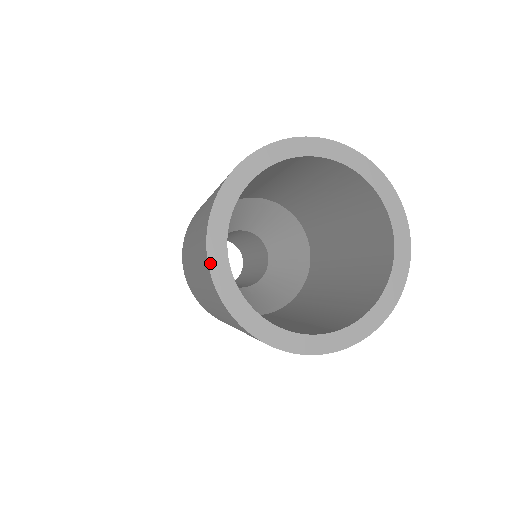
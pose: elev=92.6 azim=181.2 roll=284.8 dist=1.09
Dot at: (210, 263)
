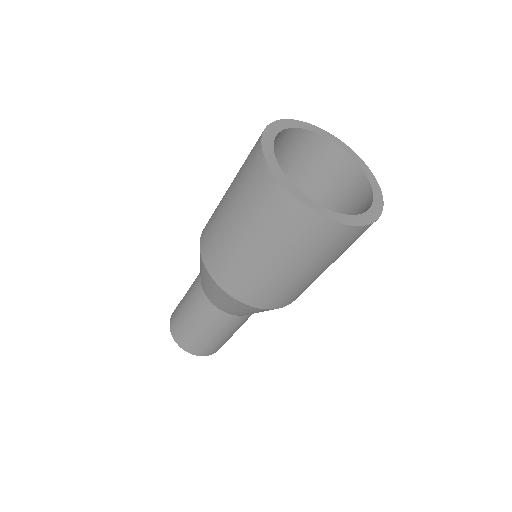
Dot at: (267, 161)
